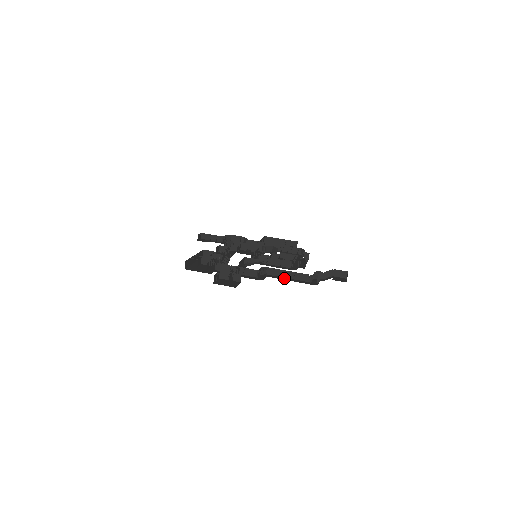
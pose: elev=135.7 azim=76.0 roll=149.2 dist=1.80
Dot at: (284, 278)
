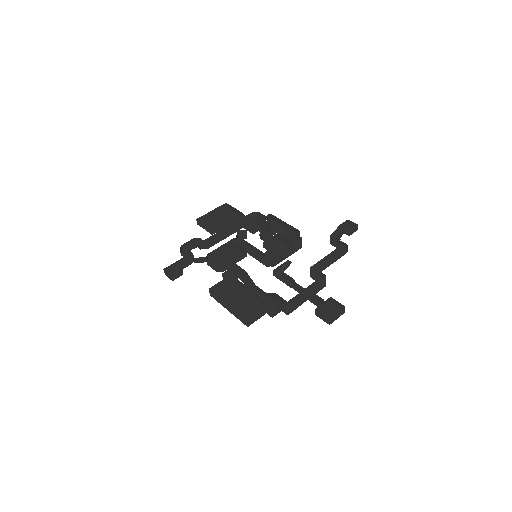
Dot at: (325, 264)
